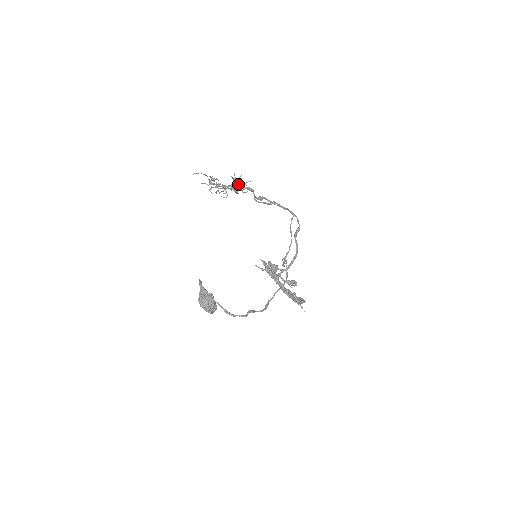
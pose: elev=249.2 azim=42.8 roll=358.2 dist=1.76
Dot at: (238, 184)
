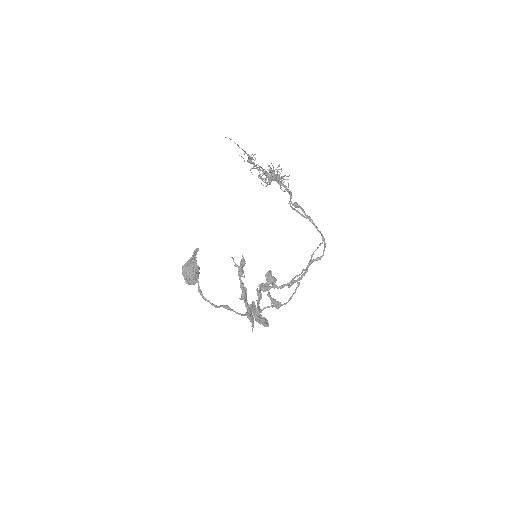
Dot at: (275, 176)
